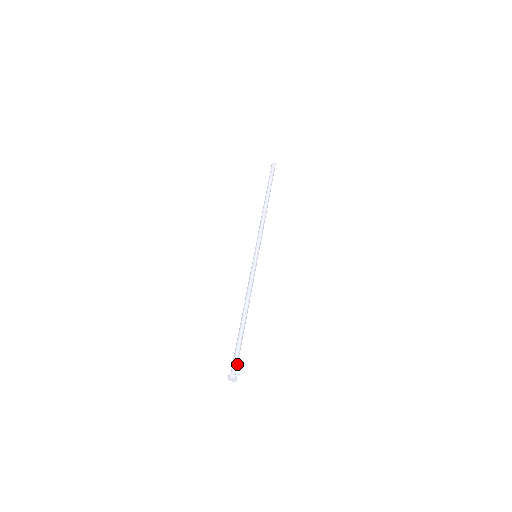
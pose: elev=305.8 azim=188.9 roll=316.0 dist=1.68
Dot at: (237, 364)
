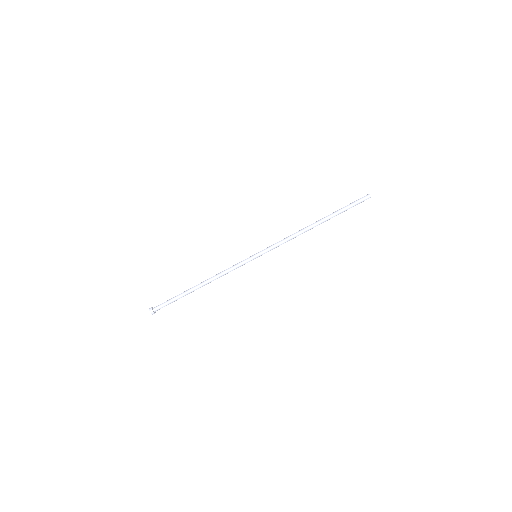
Dot at: (162, 307)
